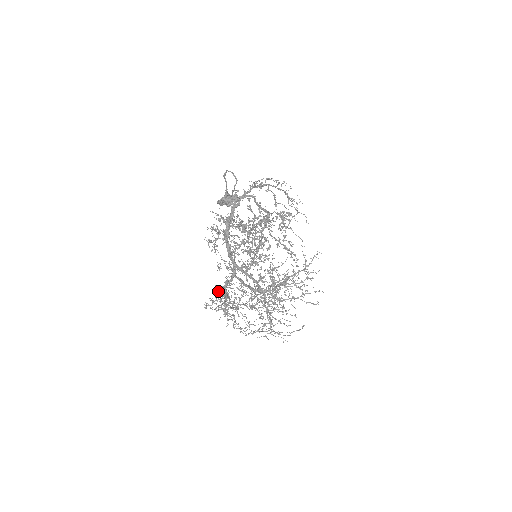
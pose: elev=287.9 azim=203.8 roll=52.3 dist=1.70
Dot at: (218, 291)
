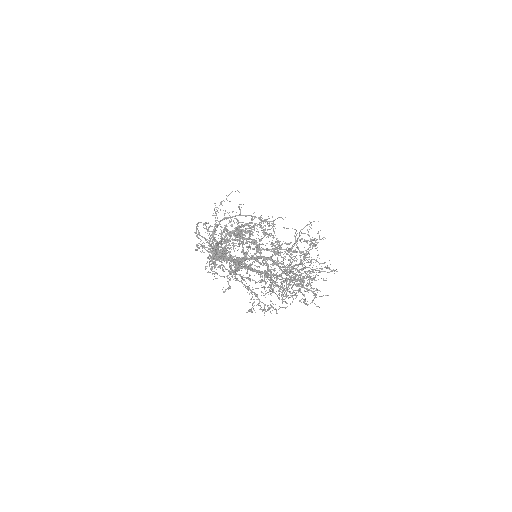
Dot at: occluded
